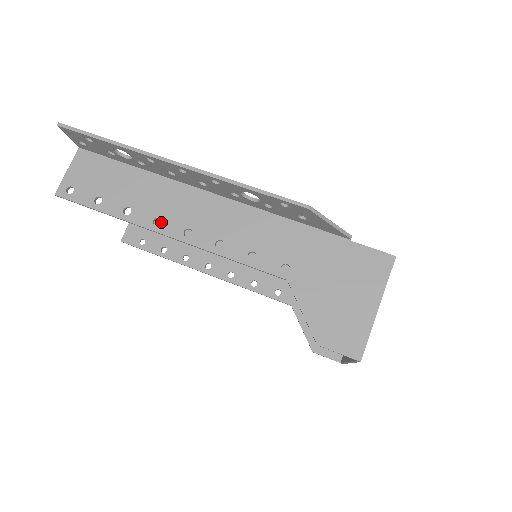
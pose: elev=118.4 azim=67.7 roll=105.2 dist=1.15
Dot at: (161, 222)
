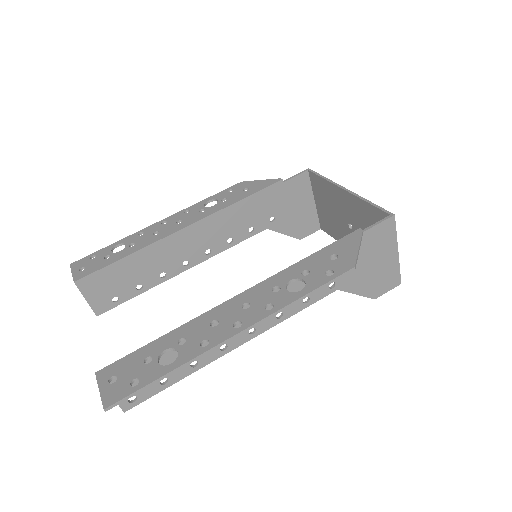
Dot at: (227, 345)
